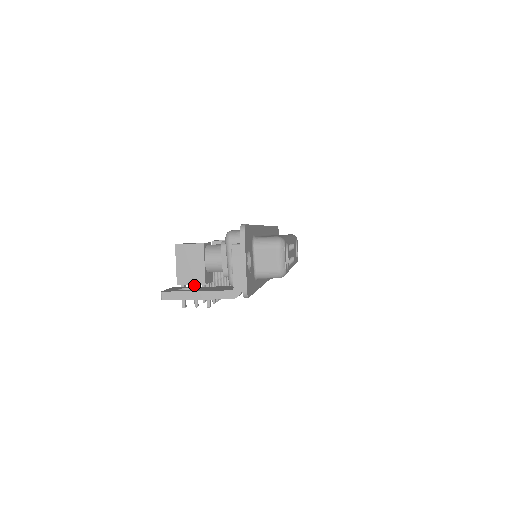
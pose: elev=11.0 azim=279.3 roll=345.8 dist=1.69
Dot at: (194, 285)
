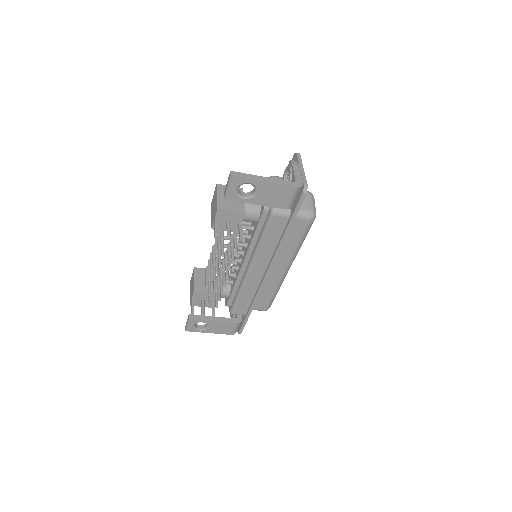
Dot at: (228, 221)
